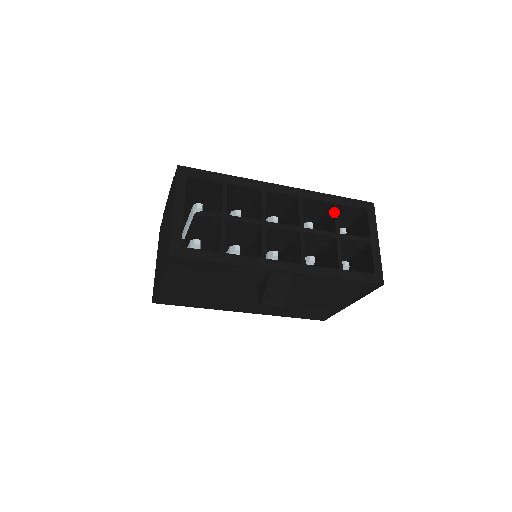
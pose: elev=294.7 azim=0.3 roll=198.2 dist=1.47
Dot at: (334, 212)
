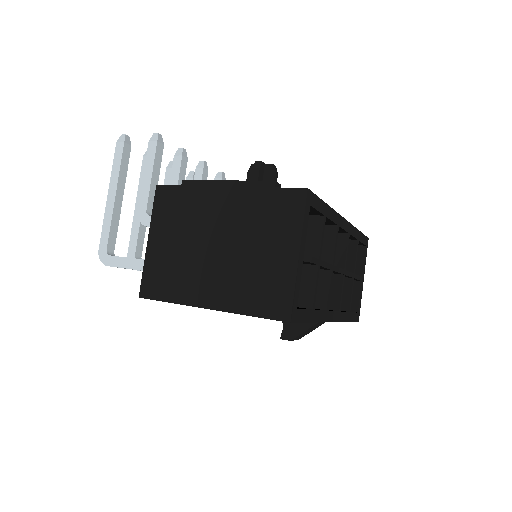
Dot at: (357, 250)
